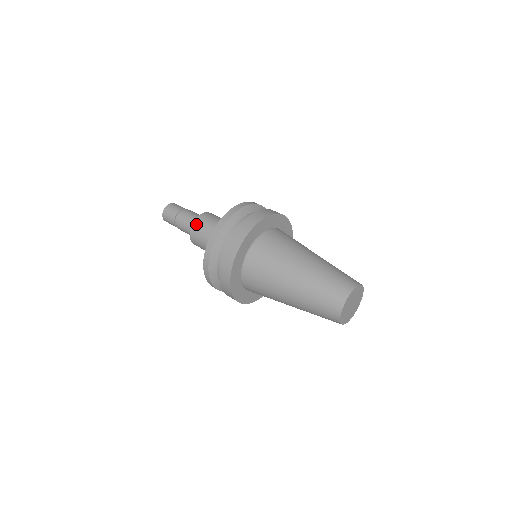
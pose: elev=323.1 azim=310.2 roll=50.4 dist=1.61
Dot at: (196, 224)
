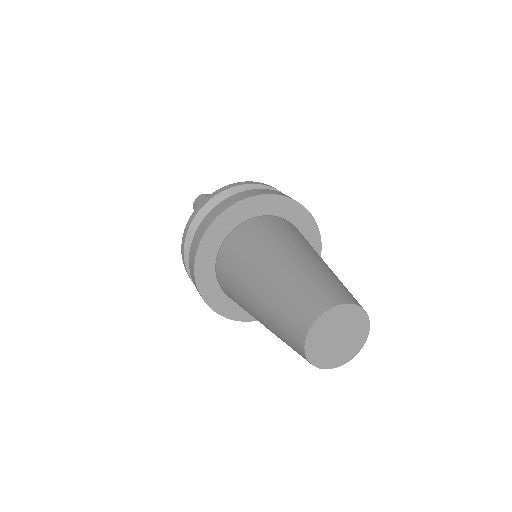
Dot at: occluded
